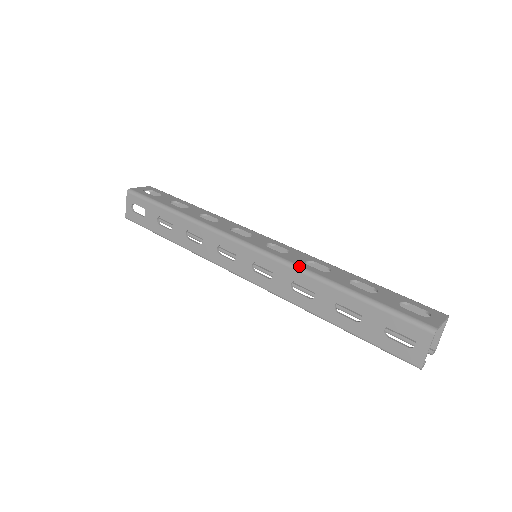
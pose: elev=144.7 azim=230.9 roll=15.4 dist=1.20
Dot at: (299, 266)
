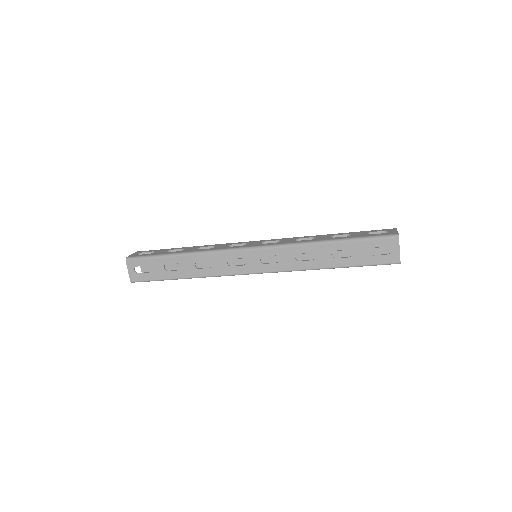
Dot at: (296, 243)
